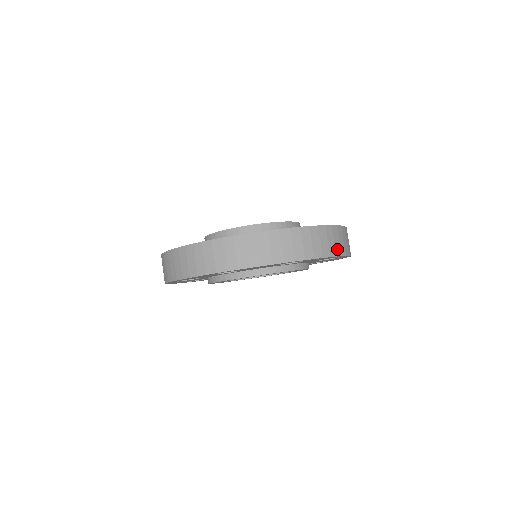
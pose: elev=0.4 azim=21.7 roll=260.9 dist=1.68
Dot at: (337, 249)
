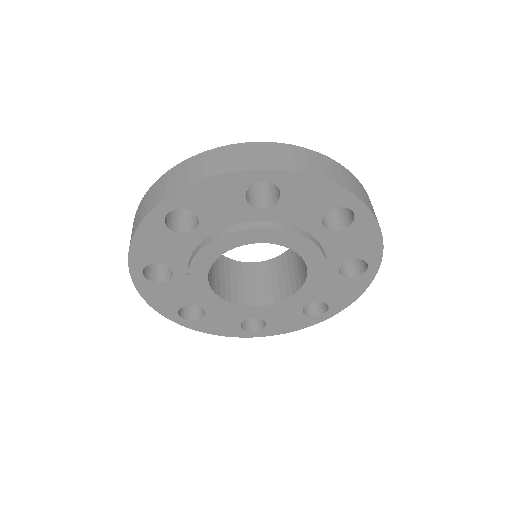
Dot at: occluded
